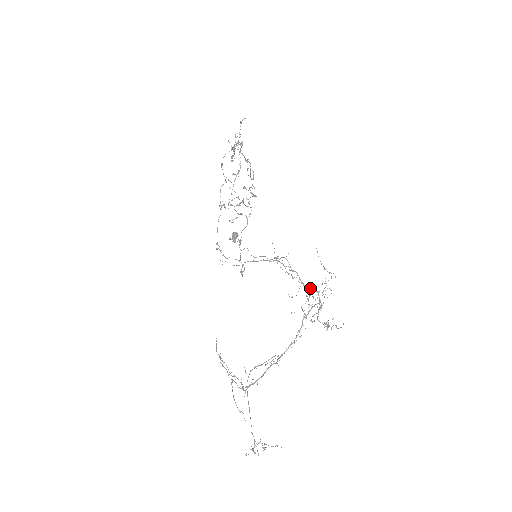
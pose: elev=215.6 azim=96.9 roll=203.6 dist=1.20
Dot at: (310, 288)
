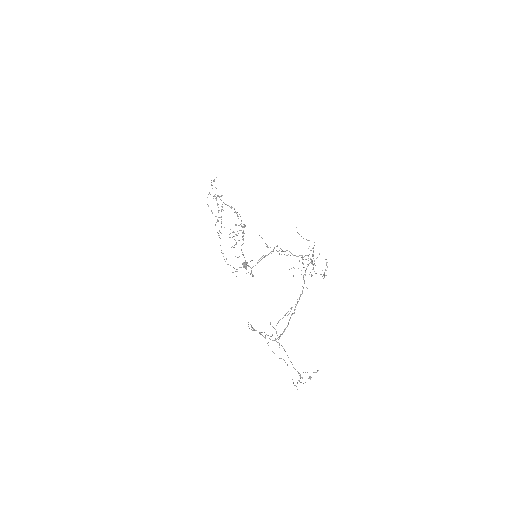
Dot at: occluded
